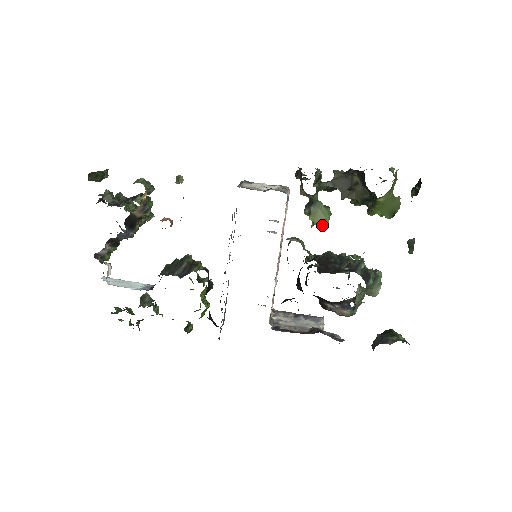
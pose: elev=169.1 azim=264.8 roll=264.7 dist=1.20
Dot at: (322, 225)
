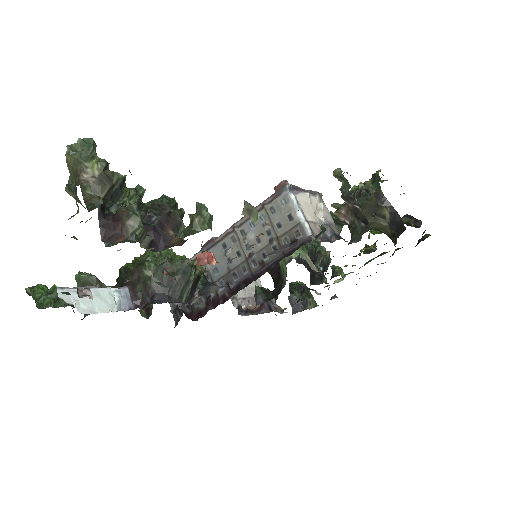
Dot at: occluded
